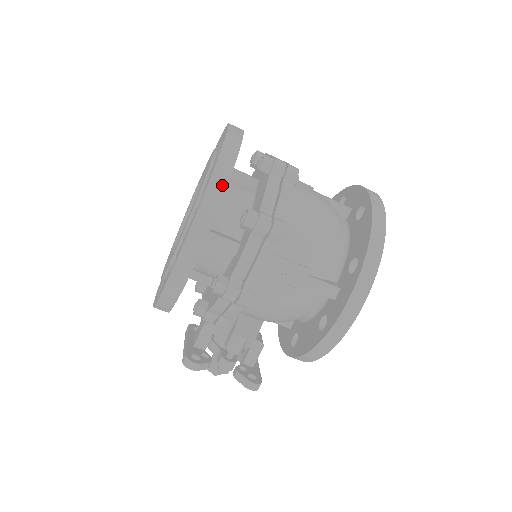
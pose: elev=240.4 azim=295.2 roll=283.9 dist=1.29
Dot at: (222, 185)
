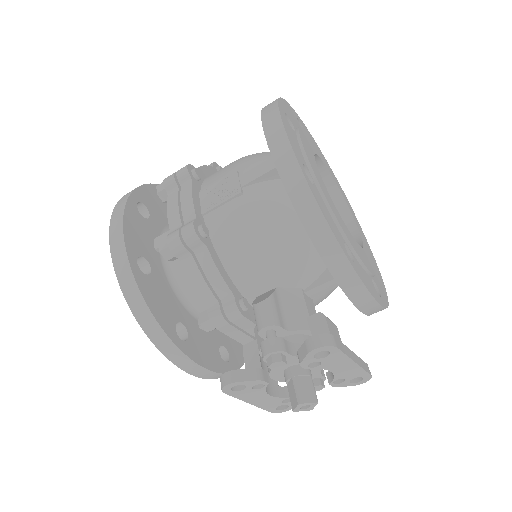
Dot at: occluded
